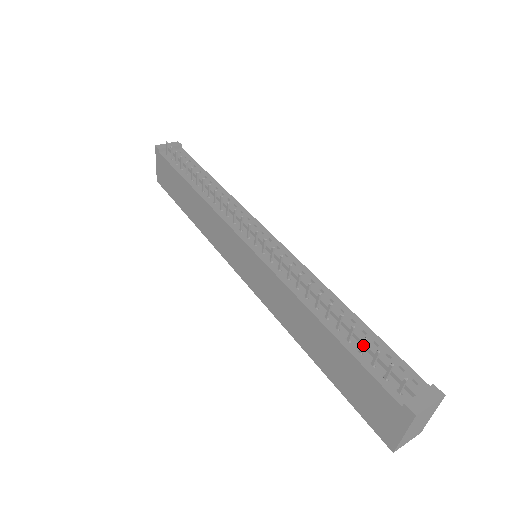
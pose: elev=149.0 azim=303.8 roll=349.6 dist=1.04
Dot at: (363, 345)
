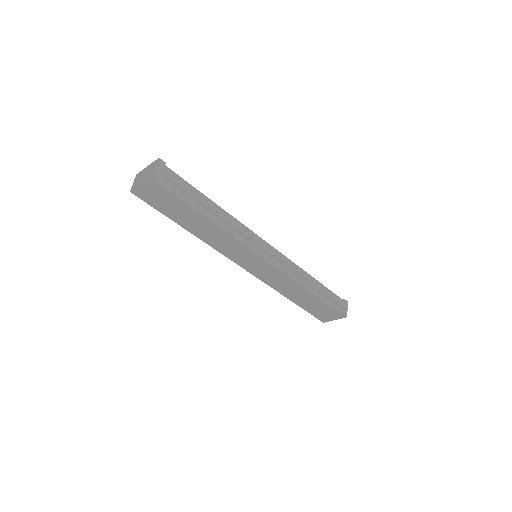
Dot at: occluded
